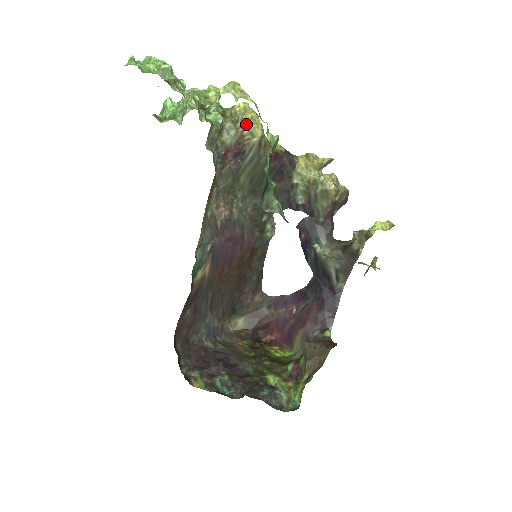
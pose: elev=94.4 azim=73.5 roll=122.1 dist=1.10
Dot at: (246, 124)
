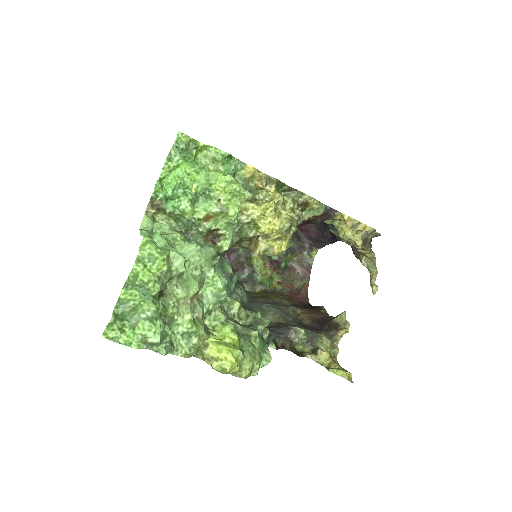
Dot at: (267, 244)
